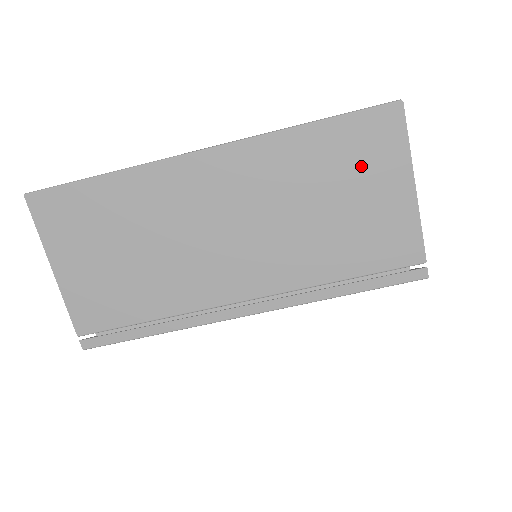
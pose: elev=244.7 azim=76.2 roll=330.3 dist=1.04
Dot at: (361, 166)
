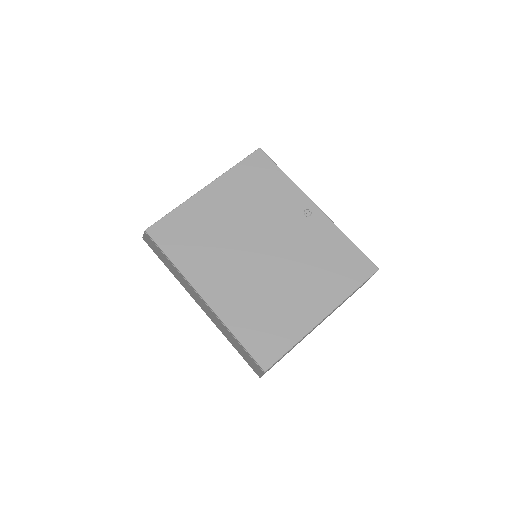
Dot at: occluded
